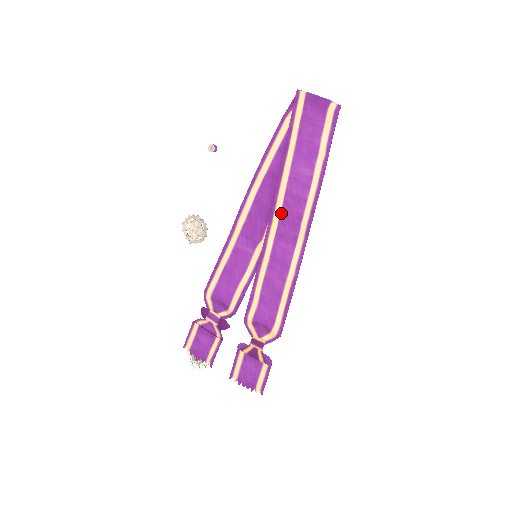
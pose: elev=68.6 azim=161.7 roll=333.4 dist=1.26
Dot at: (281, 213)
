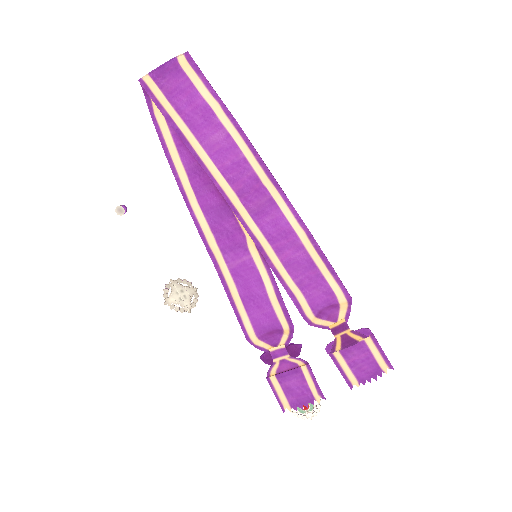
Dot at: (236, 195)
